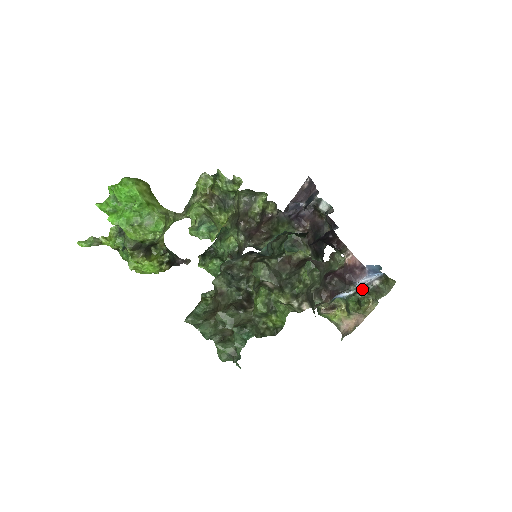
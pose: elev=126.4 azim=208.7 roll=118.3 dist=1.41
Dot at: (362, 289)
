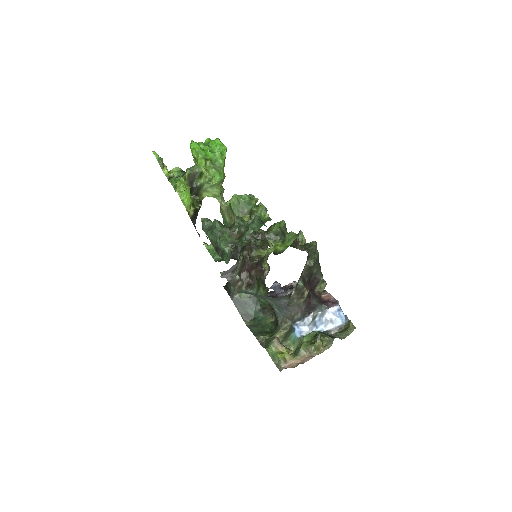
Dot at: (321, 332)
